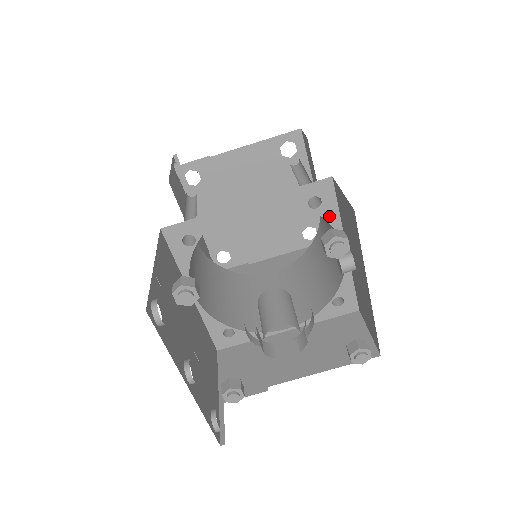
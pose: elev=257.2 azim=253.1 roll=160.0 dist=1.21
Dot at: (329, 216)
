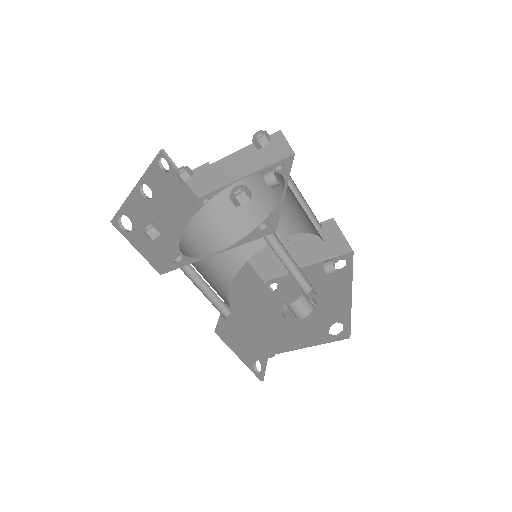
Dot at: occluded
